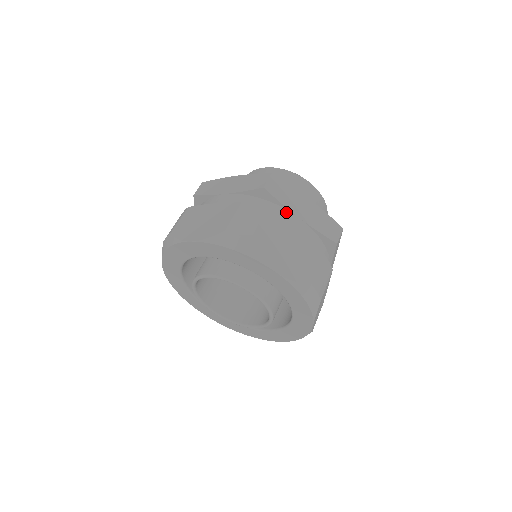
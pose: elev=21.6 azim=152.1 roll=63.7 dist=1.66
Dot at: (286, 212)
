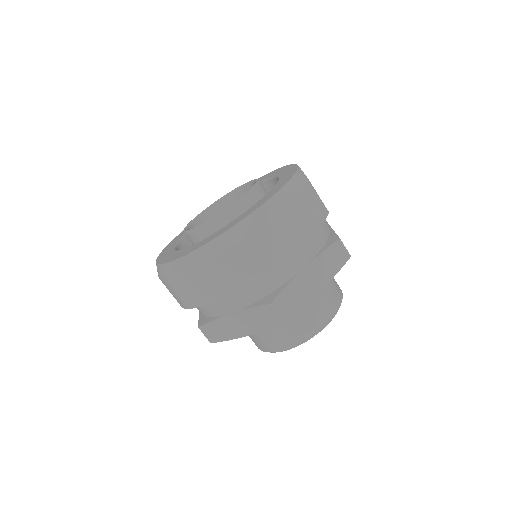
Dot at: occluded
